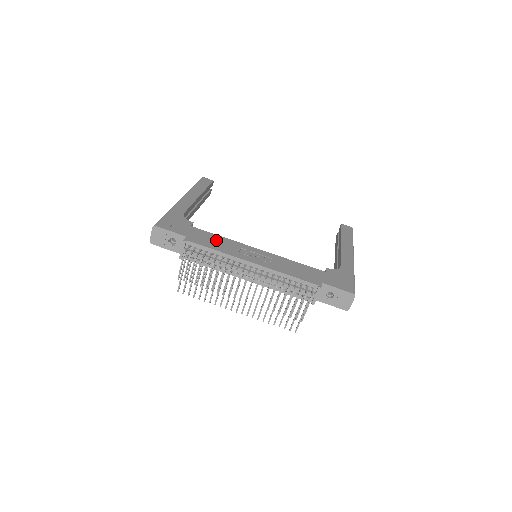
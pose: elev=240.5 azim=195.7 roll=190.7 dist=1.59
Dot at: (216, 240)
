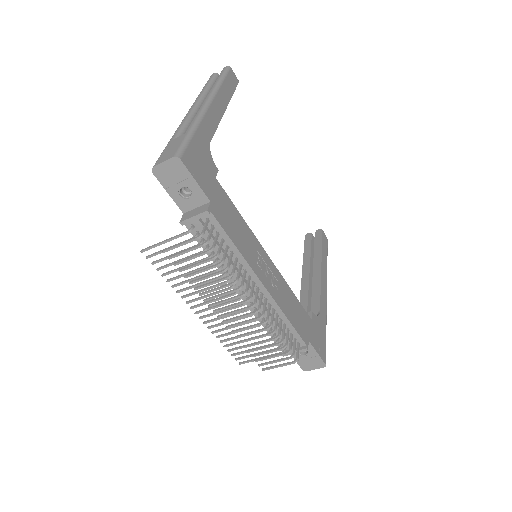
Dot at: (237, 223)
